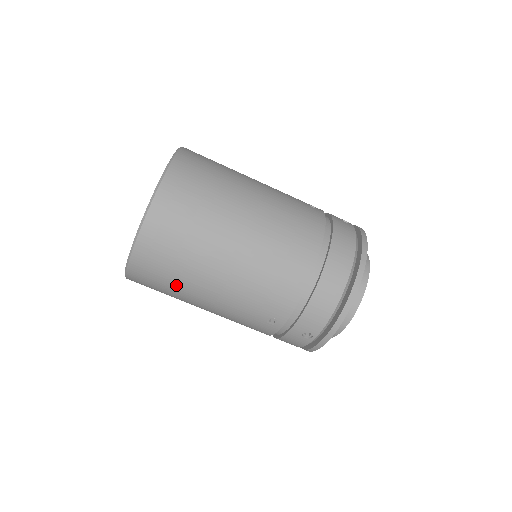
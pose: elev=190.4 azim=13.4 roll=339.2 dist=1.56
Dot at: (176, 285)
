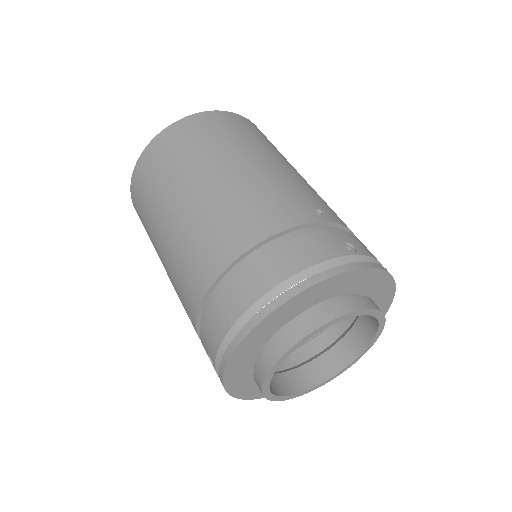
Dot at: (150, 239)
